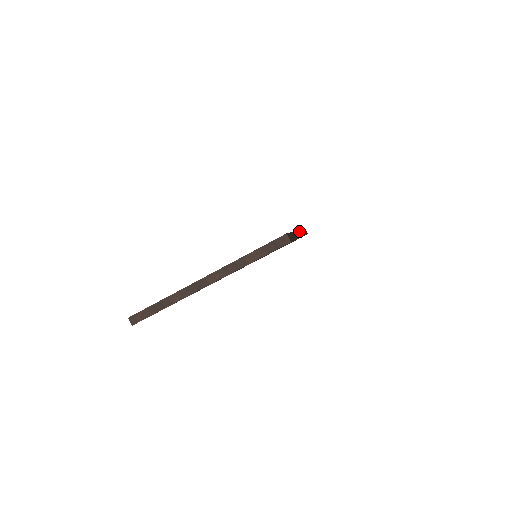
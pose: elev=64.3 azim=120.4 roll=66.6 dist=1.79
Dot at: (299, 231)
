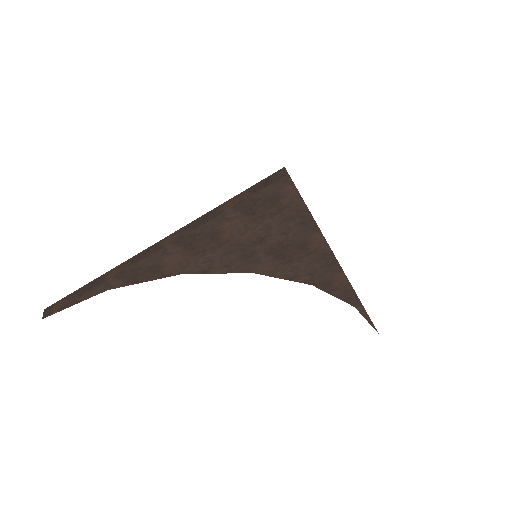
Dot at: occluded
